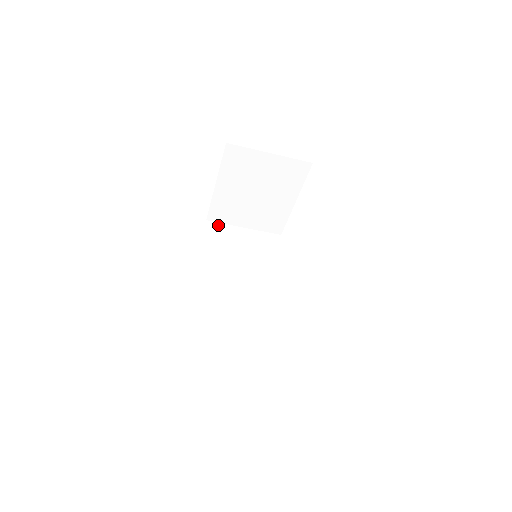
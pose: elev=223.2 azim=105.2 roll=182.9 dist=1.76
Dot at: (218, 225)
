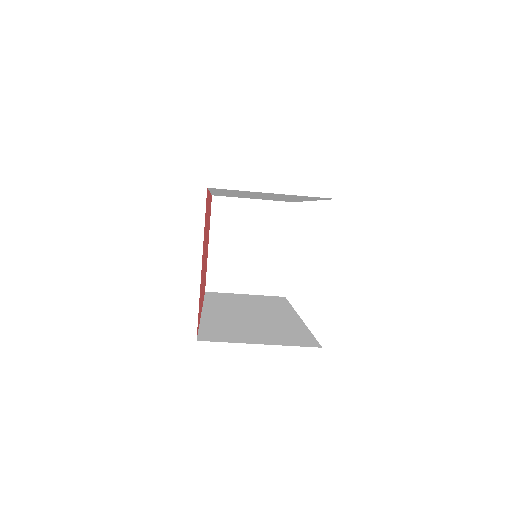
Dot at: (218, 293)
